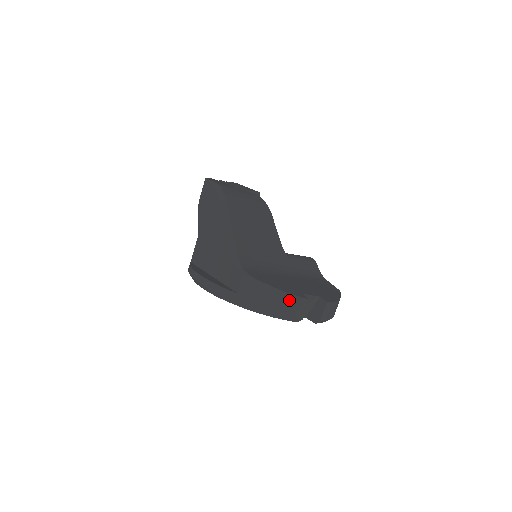
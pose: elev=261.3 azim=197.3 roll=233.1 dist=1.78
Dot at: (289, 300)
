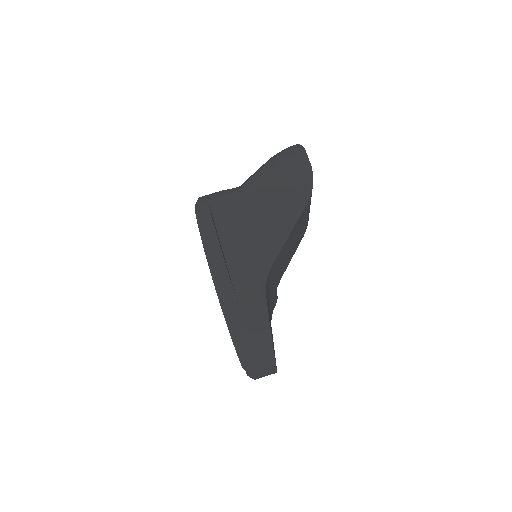
Dot at: (266, 354)
